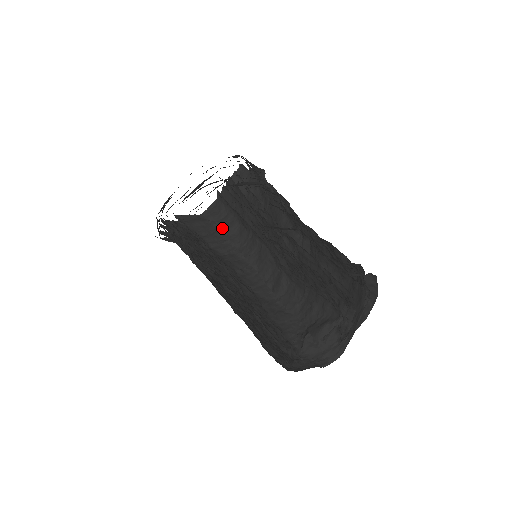
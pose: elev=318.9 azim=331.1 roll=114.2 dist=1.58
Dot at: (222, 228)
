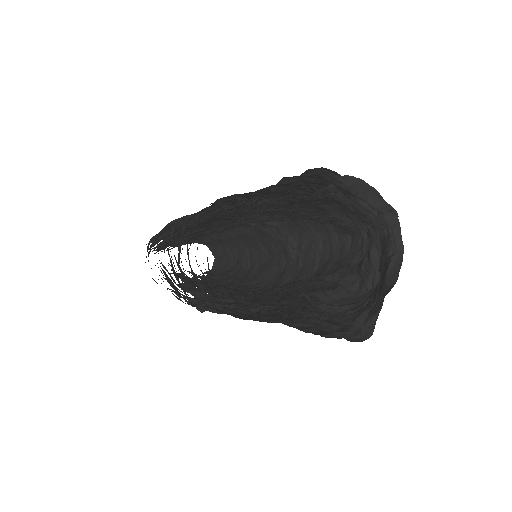
Dot at: occluded
